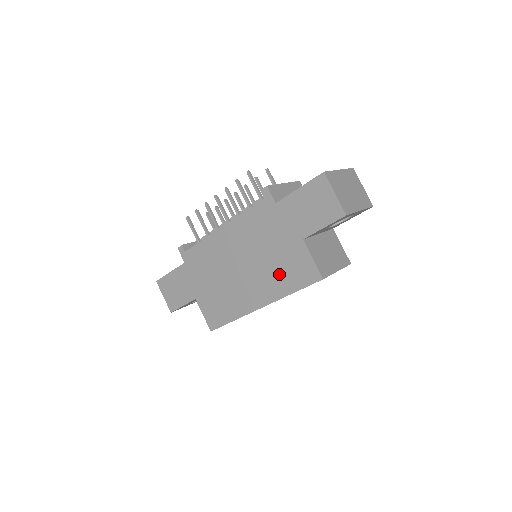
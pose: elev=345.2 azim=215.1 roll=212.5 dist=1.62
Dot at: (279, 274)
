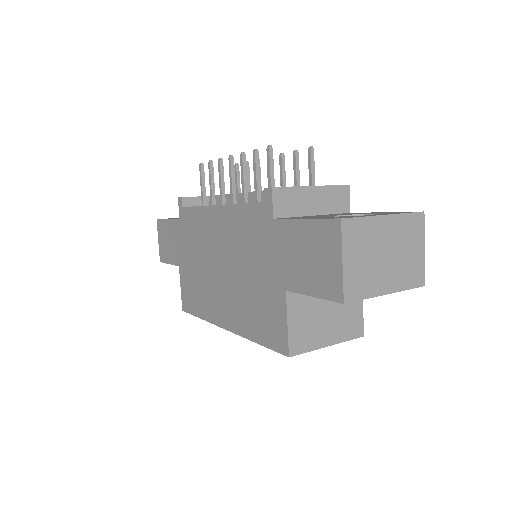
Dot at: (250, 309)
